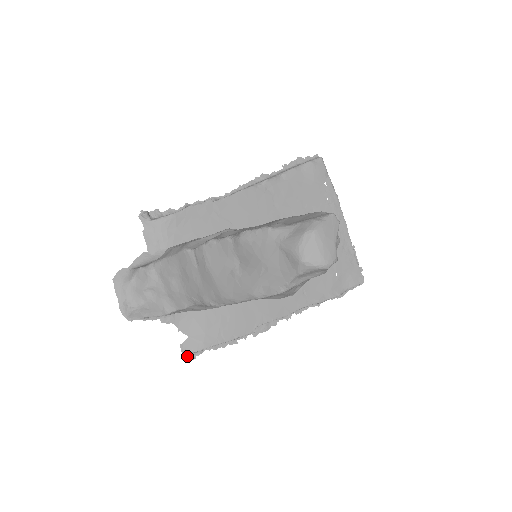
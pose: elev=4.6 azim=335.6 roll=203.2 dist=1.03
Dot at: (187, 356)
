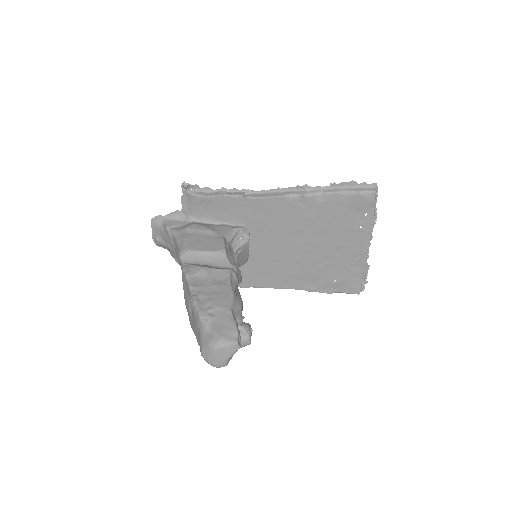
Dot at: occluded
